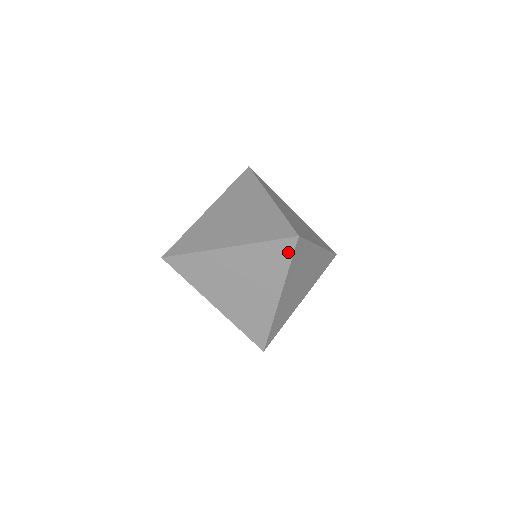
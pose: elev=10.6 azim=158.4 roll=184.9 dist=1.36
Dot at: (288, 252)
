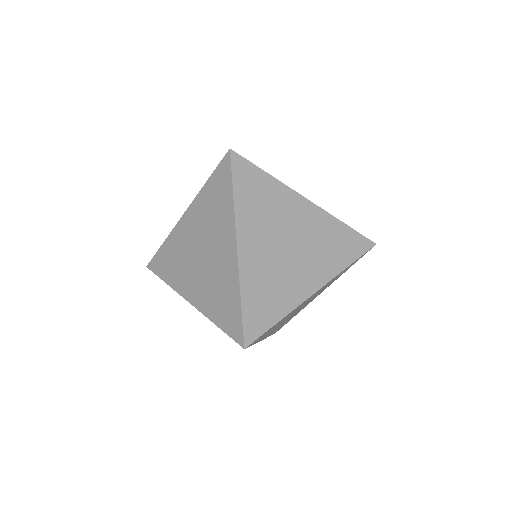
Dot at: (358, 251)
